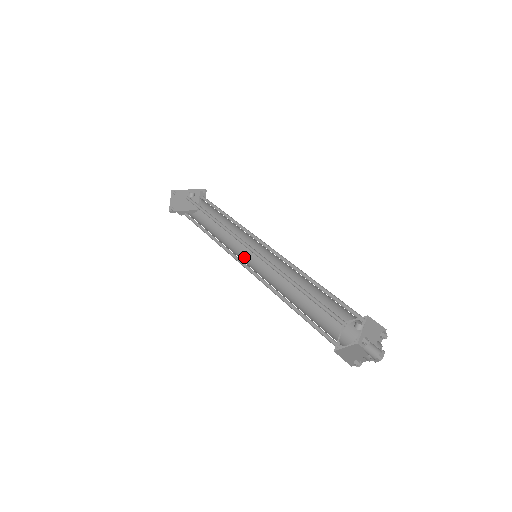
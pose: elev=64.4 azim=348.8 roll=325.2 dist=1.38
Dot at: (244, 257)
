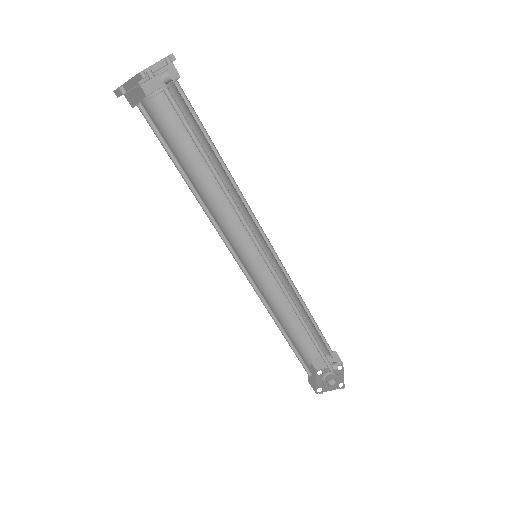
Dot at: (231, 240)
